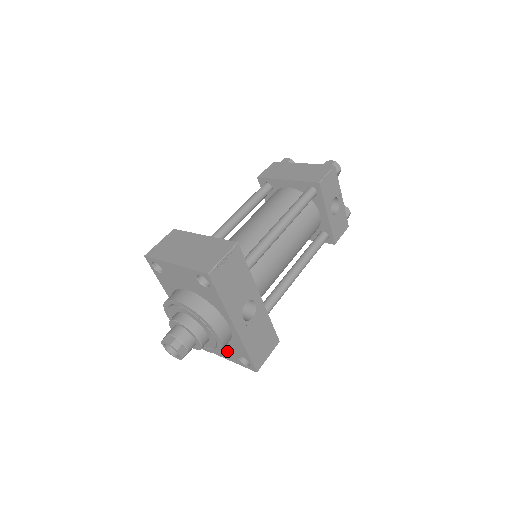
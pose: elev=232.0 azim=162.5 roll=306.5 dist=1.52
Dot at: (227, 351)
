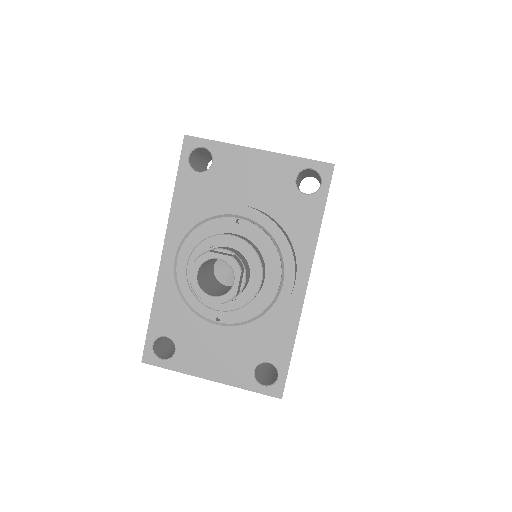
Dot at: (233, 355)
